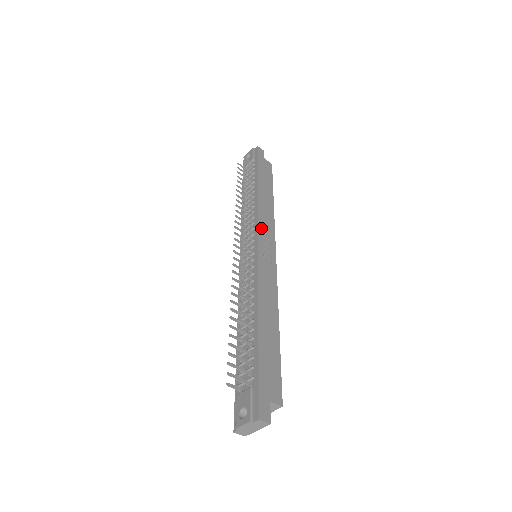
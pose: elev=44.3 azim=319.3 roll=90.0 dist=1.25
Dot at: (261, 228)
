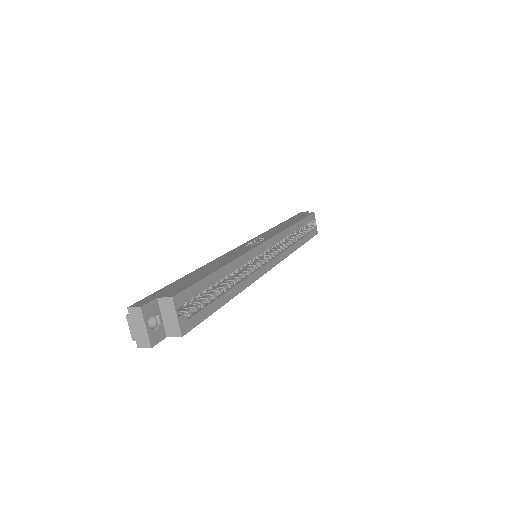
Dot at: (259, 237)
